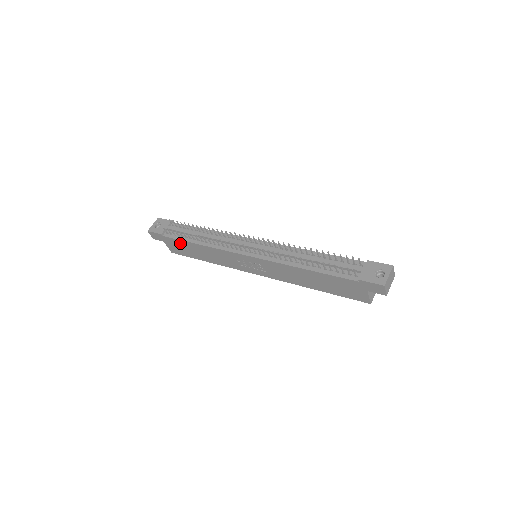
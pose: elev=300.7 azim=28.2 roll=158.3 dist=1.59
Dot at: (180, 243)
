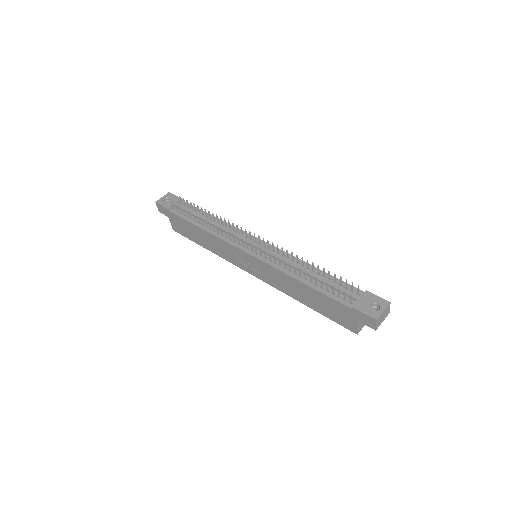
Dot at: (184, 223)
